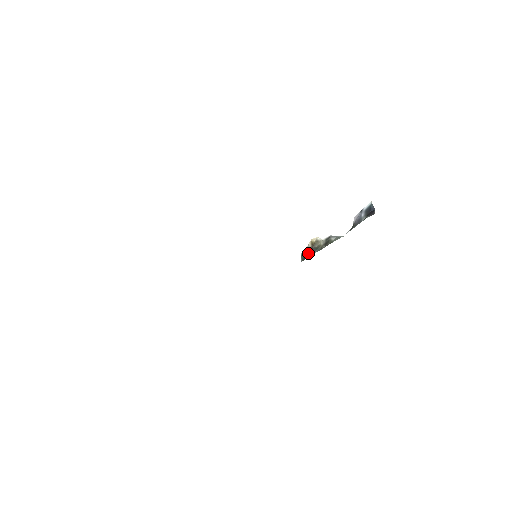
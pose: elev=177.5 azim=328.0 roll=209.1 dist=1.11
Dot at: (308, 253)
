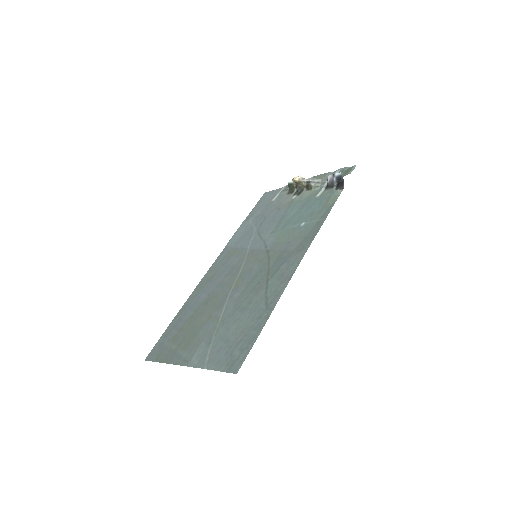
Dot at: (293, 186)
